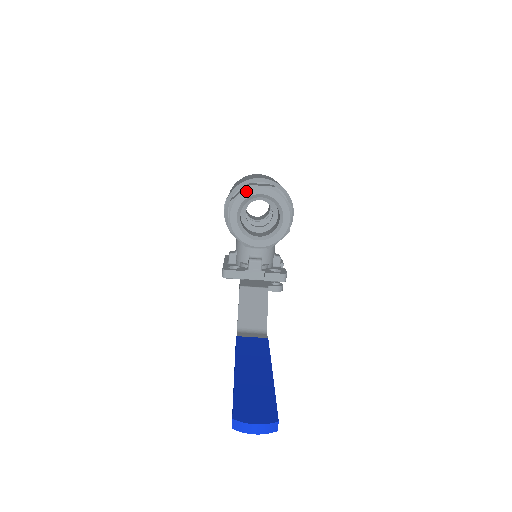
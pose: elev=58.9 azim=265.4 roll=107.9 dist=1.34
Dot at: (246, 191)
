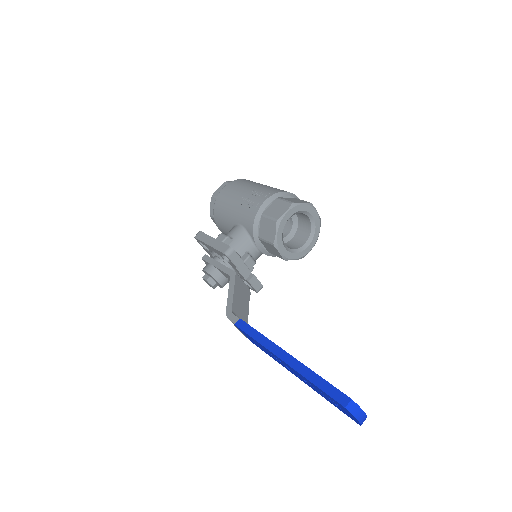
Dot at: (308, 205)
